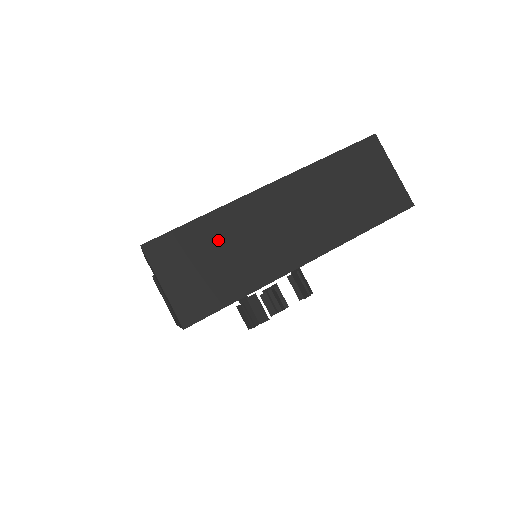
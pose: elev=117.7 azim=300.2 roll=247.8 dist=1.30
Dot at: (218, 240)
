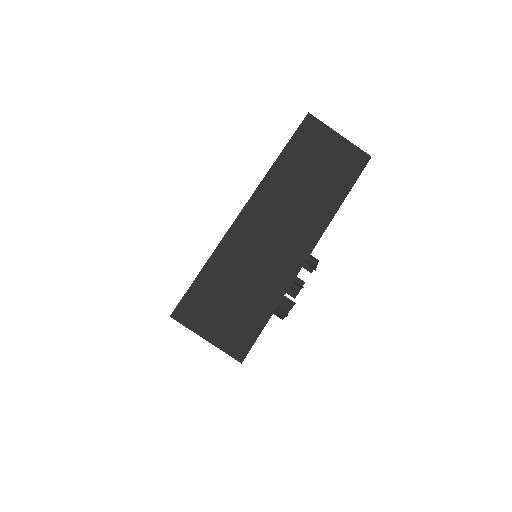
Dot at: (229, 277)
